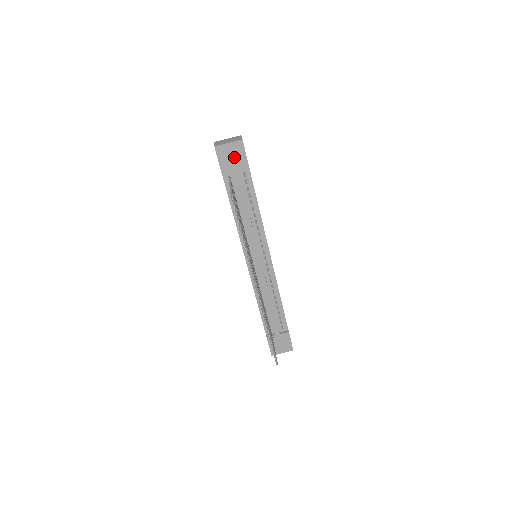
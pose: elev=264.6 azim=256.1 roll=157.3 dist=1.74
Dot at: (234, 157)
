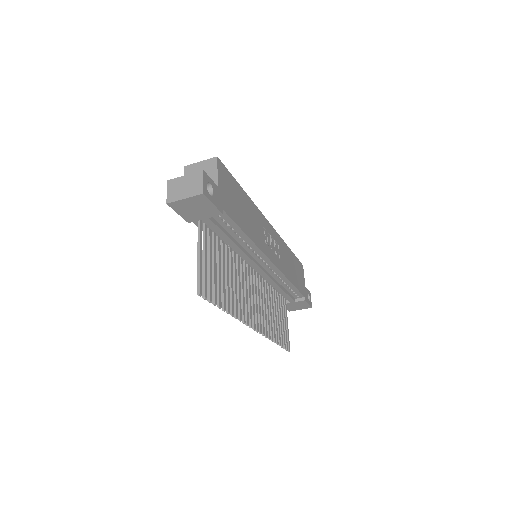
Dot at: (198, 208)
